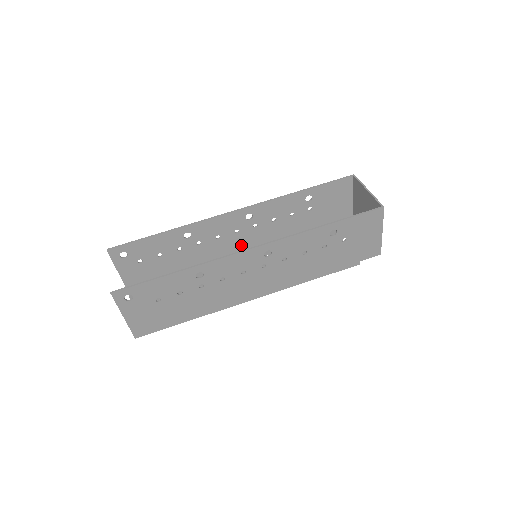
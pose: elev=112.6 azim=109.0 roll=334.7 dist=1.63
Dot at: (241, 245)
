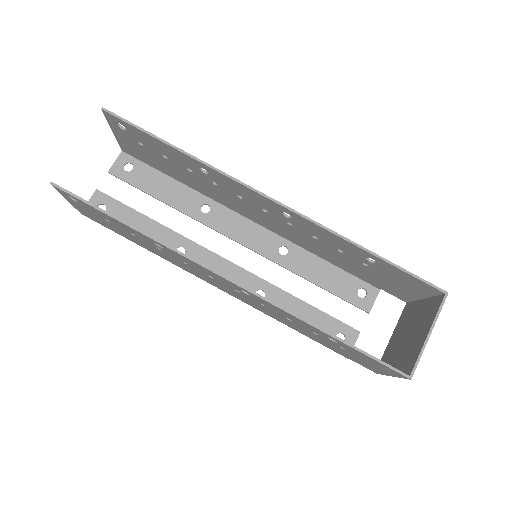
Dot at: (264, 219)
